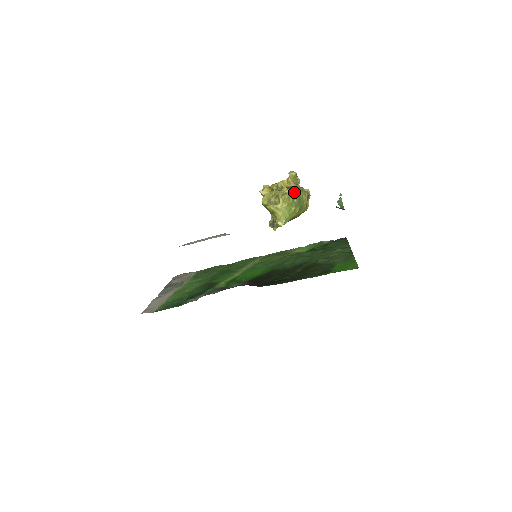
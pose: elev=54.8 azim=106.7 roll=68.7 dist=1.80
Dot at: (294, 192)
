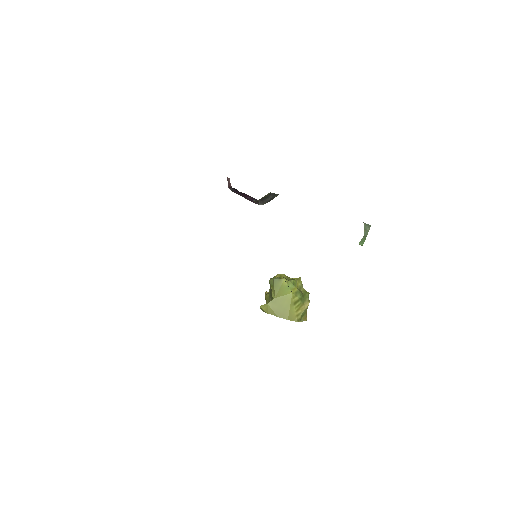
Dot at: occluded
